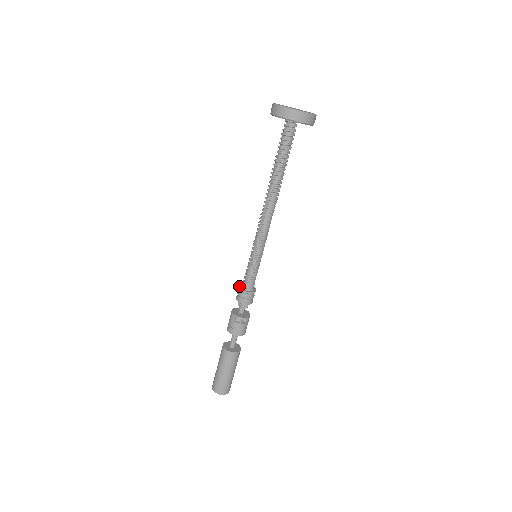
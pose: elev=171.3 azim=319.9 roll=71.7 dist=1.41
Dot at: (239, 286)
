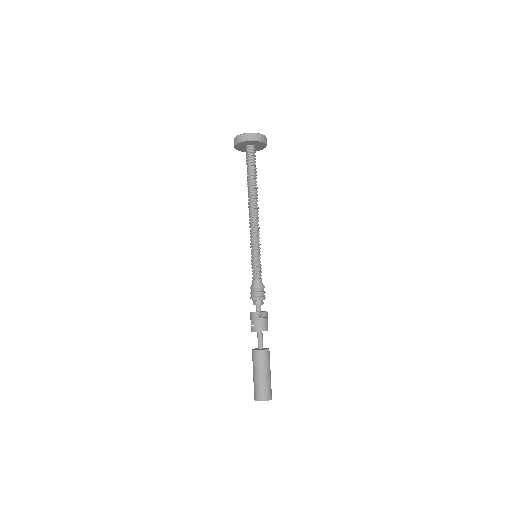
Dot at: (250, 287)
